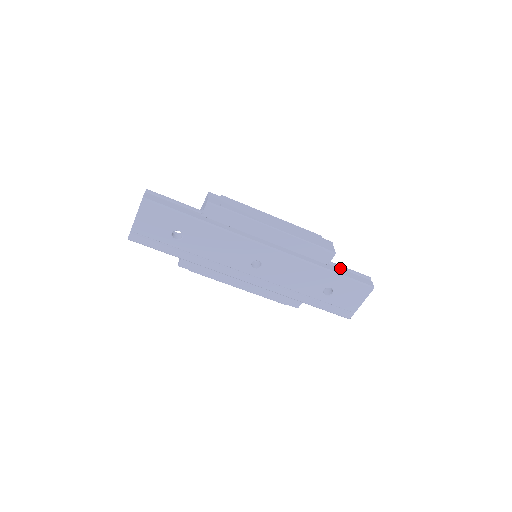
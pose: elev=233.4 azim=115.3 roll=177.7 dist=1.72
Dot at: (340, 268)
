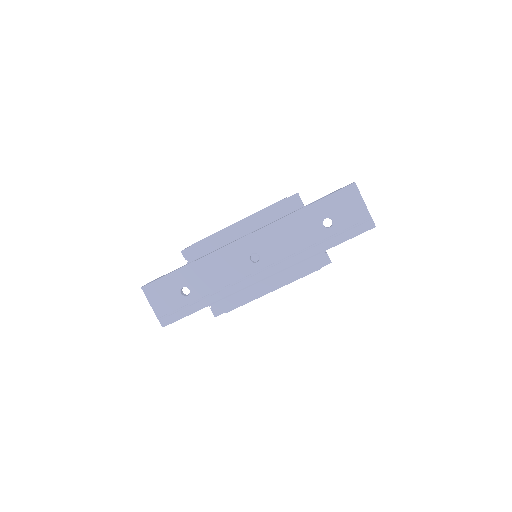
Dot at: occluded
